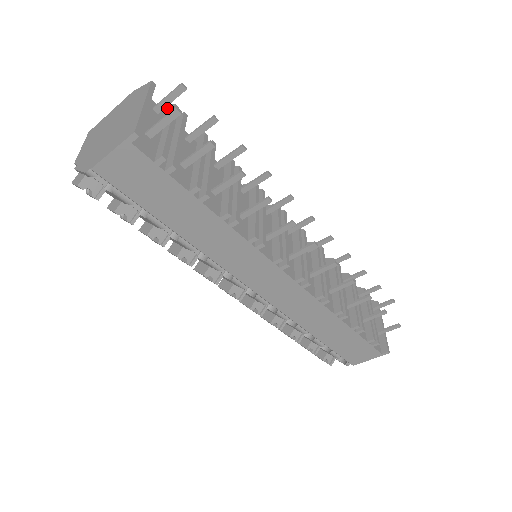
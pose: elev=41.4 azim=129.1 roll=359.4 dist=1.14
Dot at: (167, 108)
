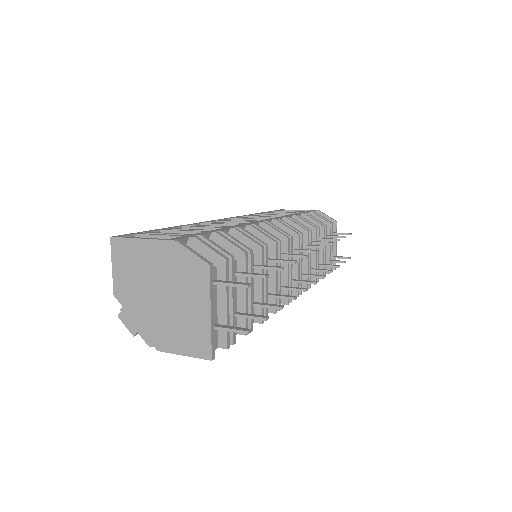
Dot at: (214, 255)
